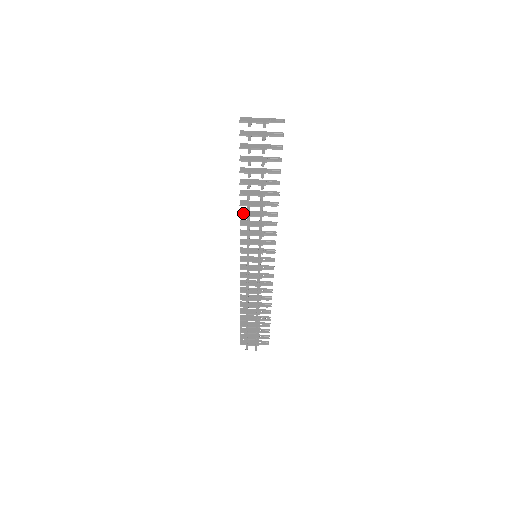
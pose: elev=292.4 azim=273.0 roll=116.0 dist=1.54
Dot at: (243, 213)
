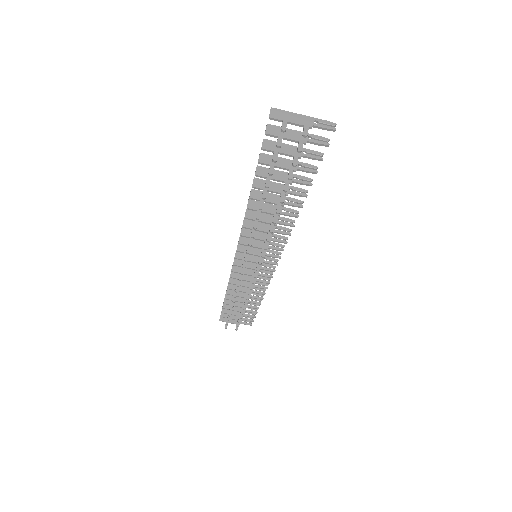
Dot at: (249, 215)
